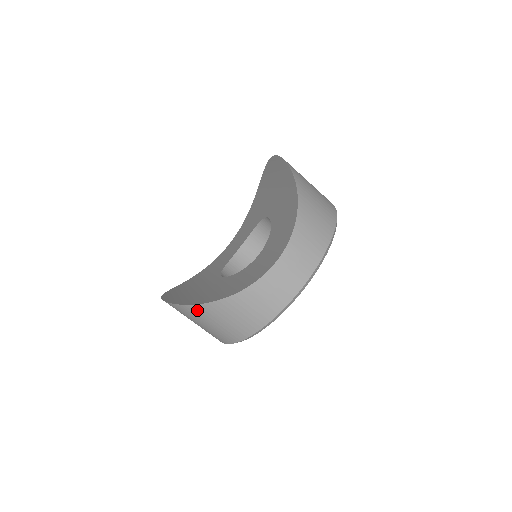
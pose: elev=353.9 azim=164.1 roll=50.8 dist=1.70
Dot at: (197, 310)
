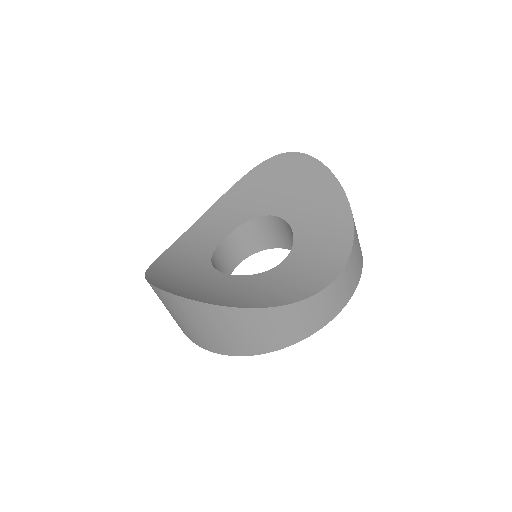
Dot at: (234, 314)
